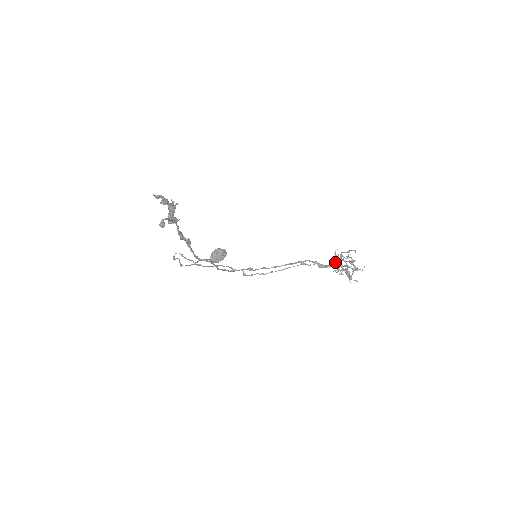
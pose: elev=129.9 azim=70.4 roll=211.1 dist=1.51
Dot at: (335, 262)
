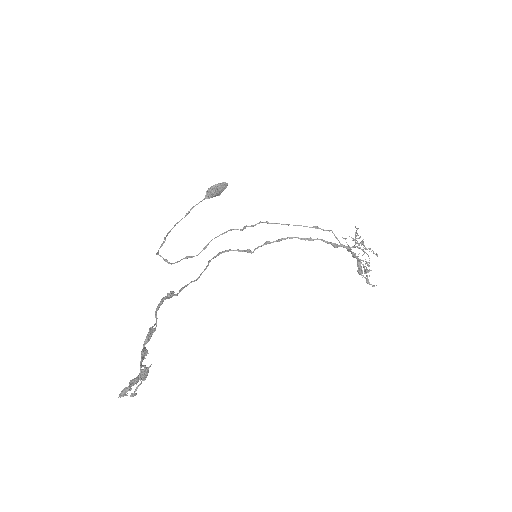
Dot at: (351, 252)
